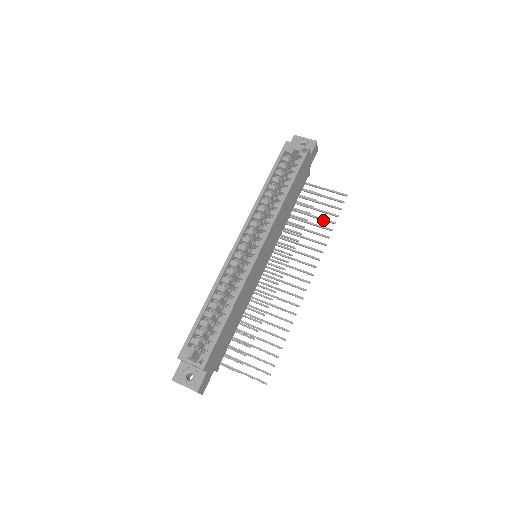
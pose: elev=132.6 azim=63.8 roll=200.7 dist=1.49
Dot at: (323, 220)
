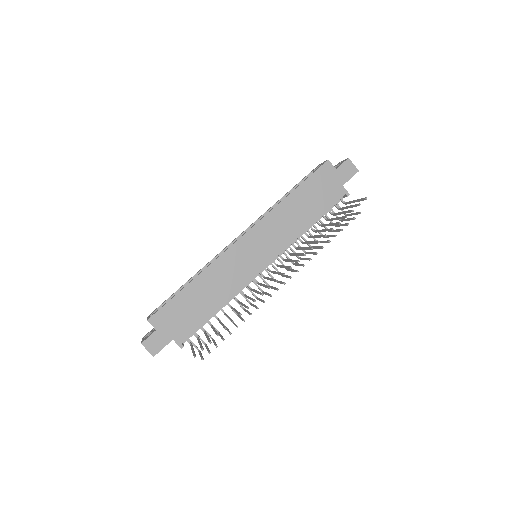
Dot at: (334, 224)
